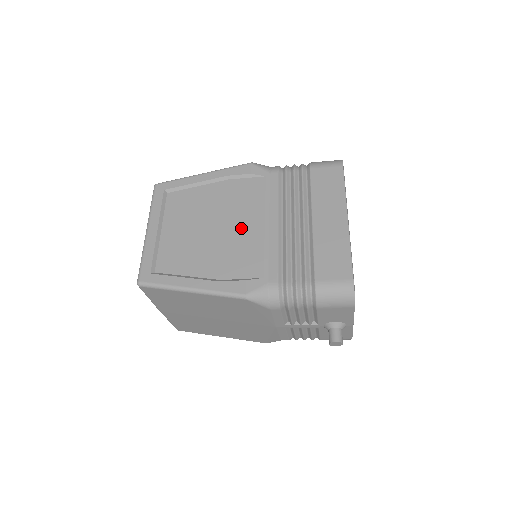
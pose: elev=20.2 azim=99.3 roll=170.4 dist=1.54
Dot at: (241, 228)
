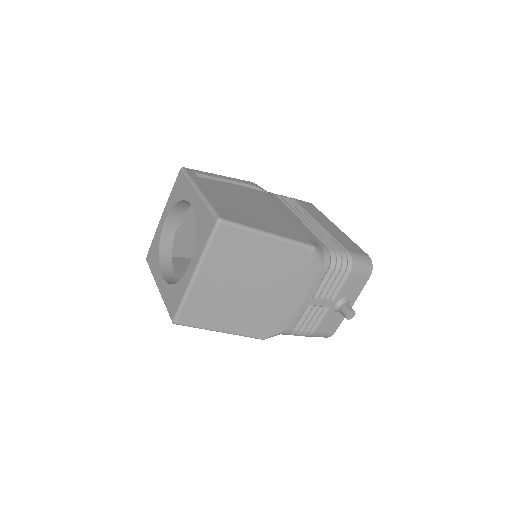
Dot at: (275, 212)
